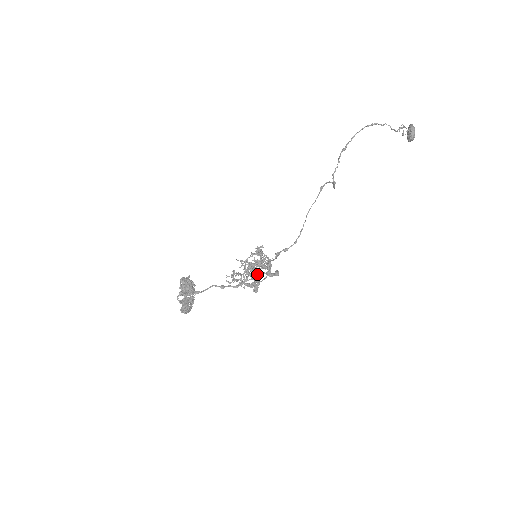
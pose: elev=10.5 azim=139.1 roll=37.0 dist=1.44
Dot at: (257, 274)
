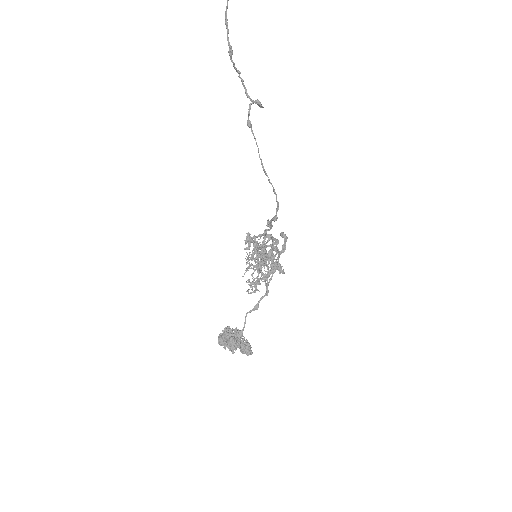
Dot at: occluded
